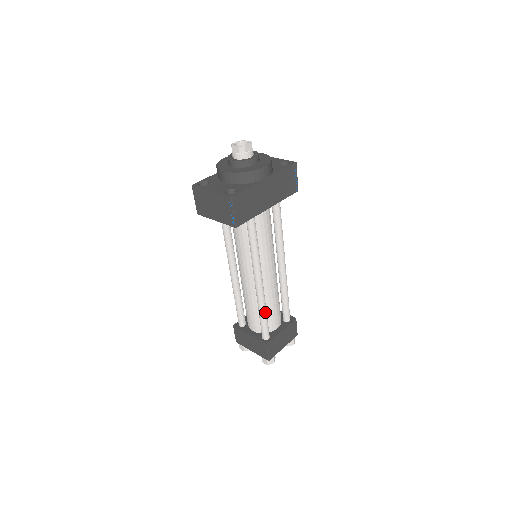
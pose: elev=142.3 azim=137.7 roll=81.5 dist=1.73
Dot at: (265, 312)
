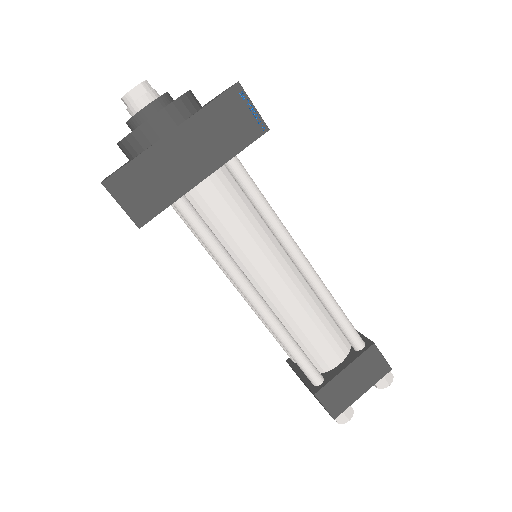
Dot at: (290, 344)
